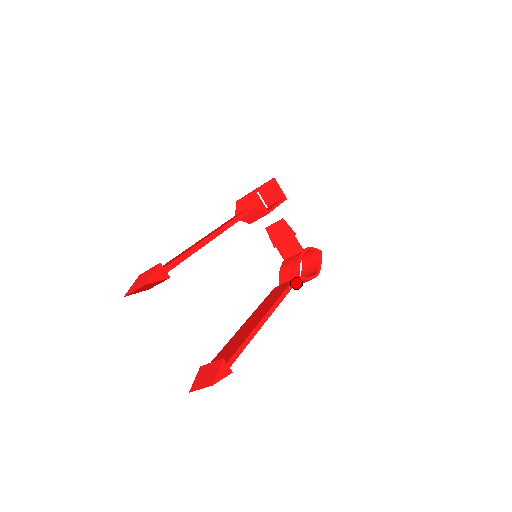
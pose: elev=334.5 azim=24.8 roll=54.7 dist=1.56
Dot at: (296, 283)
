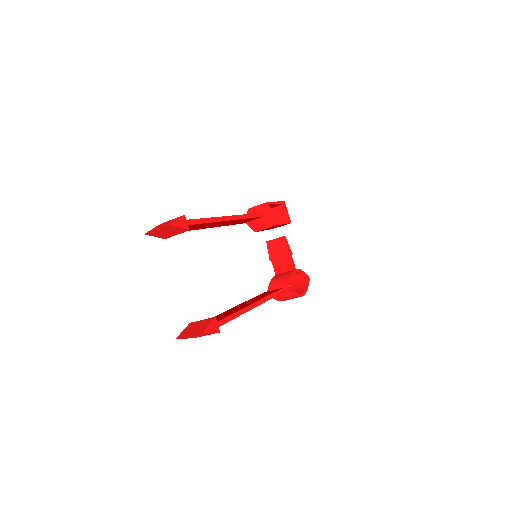
Dot at: (283, 295)
